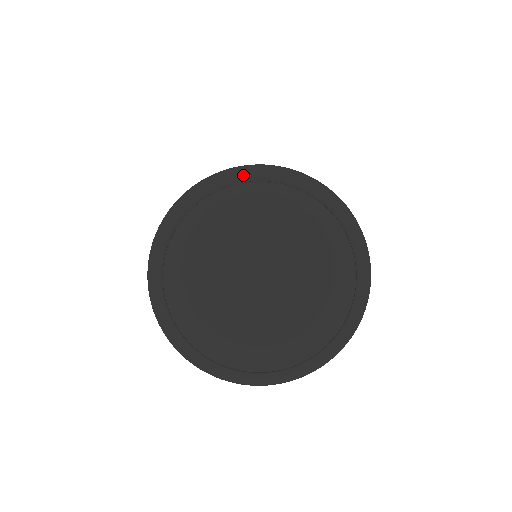
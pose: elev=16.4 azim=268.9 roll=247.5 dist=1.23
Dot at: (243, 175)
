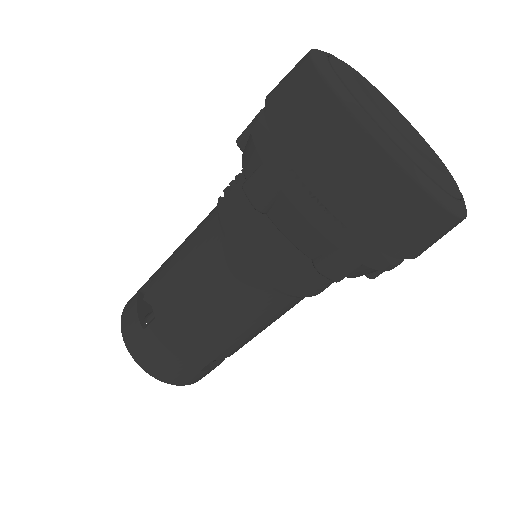
Dot at: occluded
